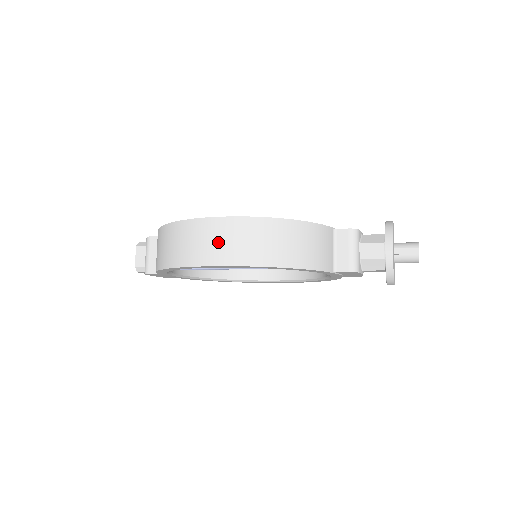
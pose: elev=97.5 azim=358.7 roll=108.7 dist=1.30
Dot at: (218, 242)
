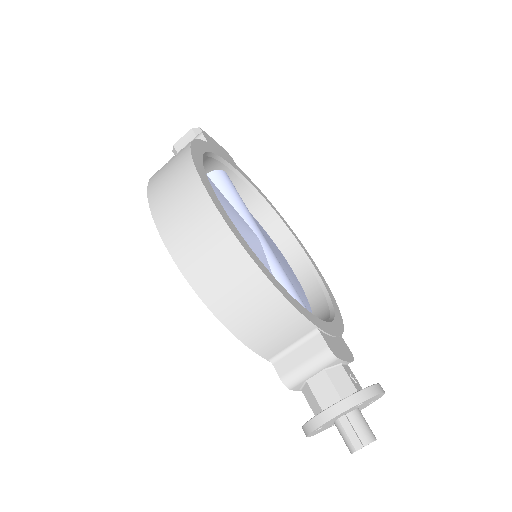
Dot at: (185, 219)
